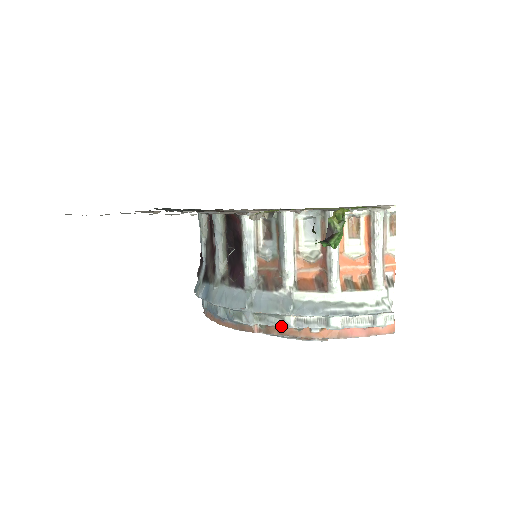
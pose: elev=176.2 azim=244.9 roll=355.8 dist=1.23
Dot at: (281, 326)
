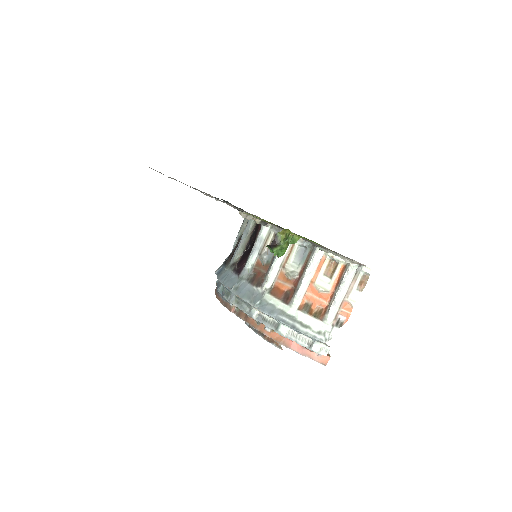
Dot at: (247, 313)
